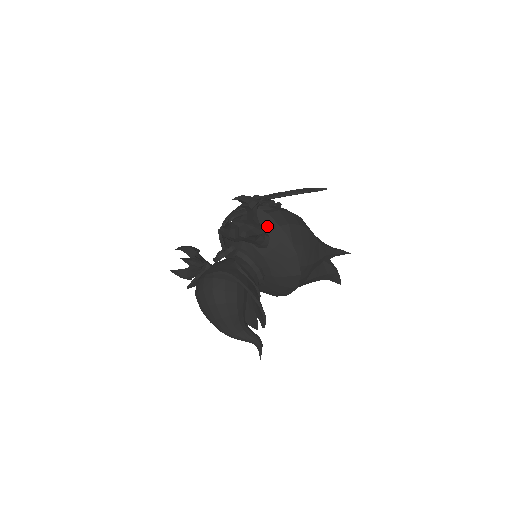
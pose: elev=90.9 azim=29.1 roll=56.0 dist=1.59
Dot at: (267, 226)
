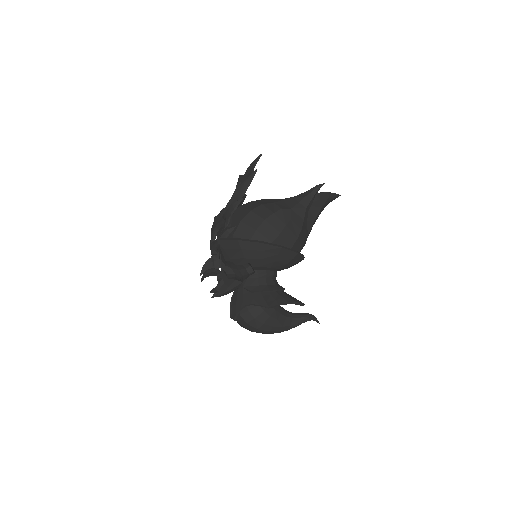
Dot at: (242, 248)
